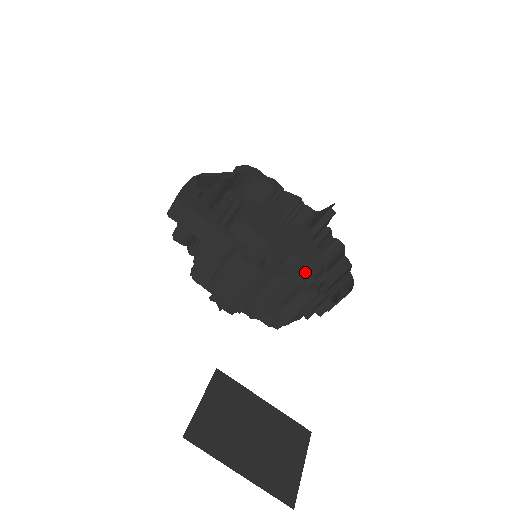
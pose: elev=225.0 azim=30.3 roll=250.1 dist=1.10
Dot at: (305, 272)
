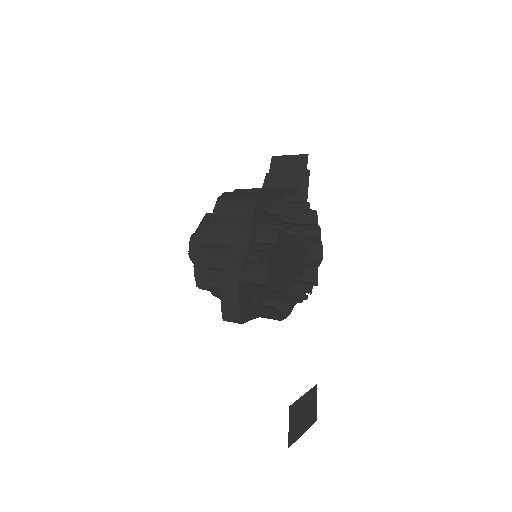
Dot at: occluded
